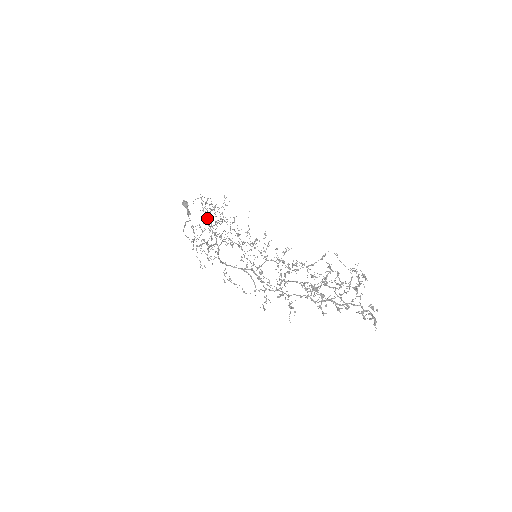
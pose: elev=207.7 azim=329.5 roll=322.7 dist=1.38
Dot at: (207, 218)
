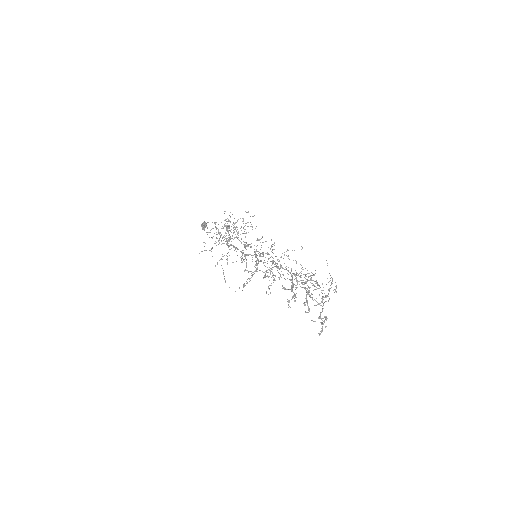
Dot at: occluded
